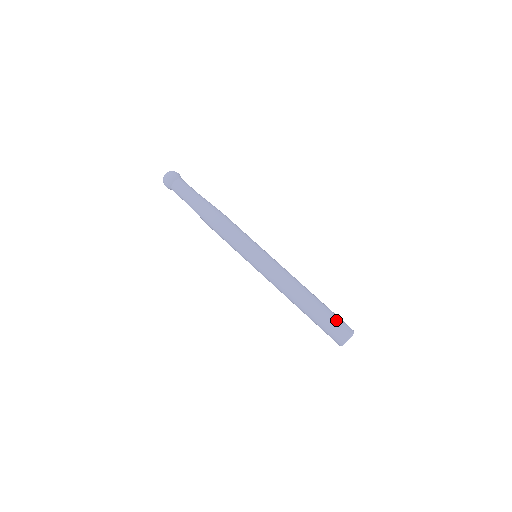
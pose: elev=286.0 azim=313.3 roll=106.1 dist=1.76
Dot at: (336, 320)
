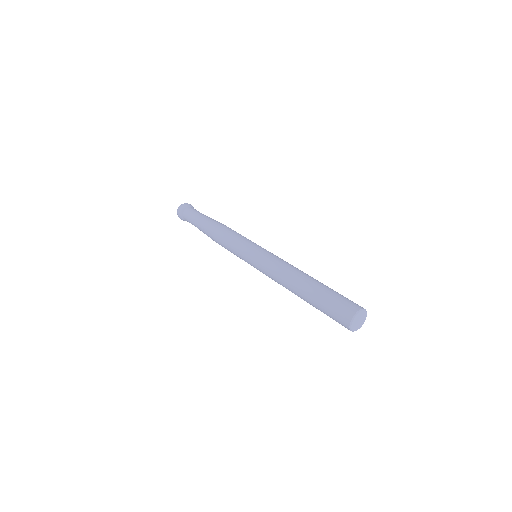
Dot at: (335, 301)
